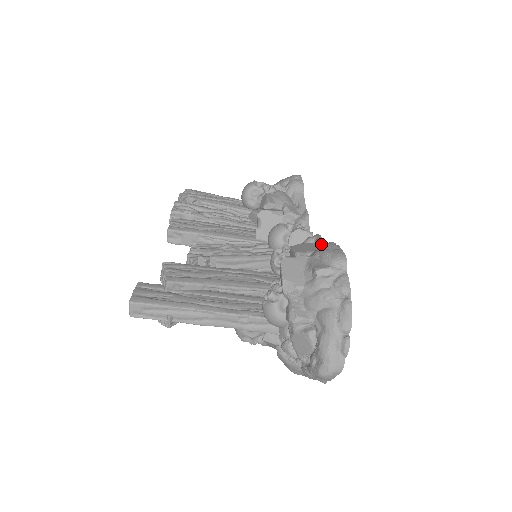
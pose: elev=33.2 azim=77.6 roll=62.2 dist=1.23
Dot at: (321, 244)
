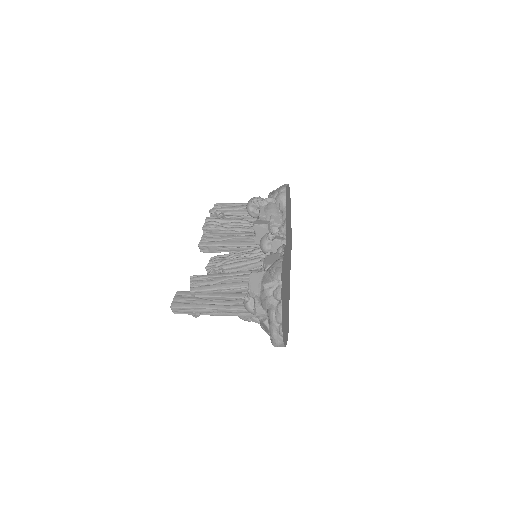
Dot at: (283, 254)
